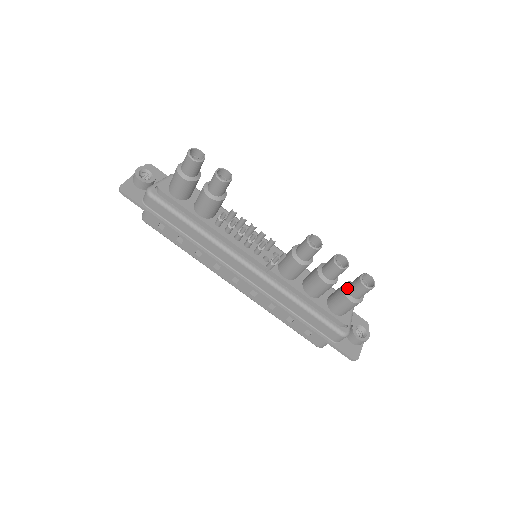
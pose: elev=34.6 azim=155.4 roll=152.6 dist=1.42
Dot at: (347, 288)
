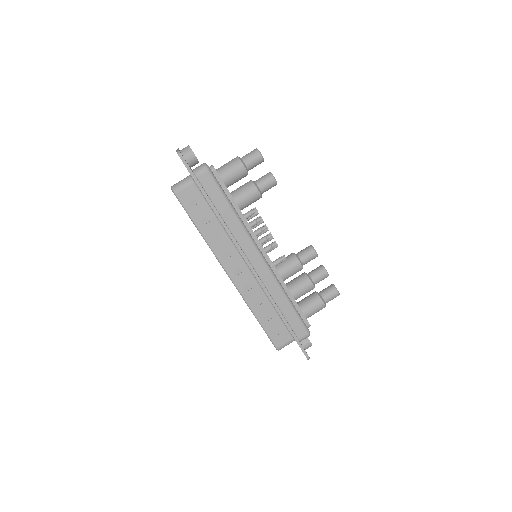
Dot at: (320, 294)
